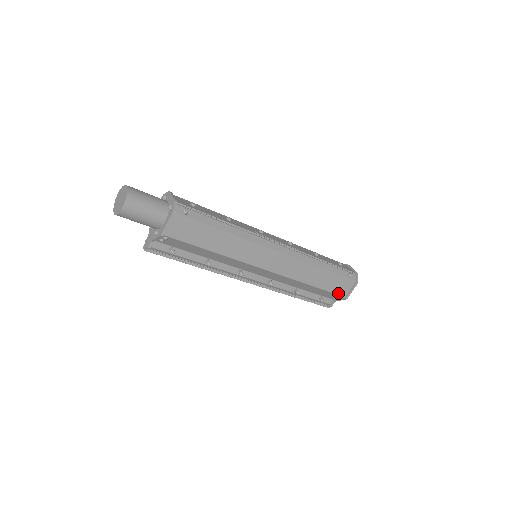
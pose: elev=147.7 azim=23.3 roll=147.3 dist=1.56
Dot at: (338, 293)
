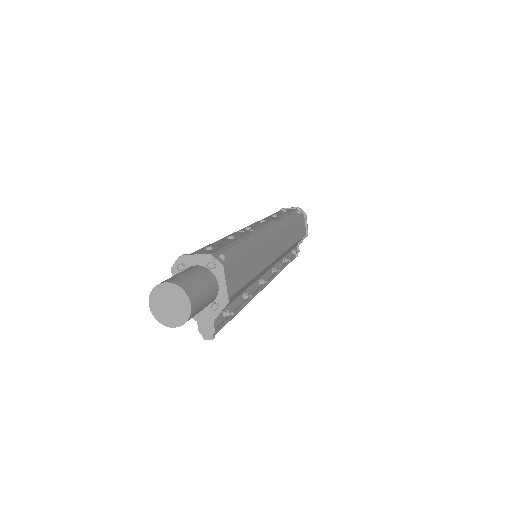
Dot at: (303, 234)
